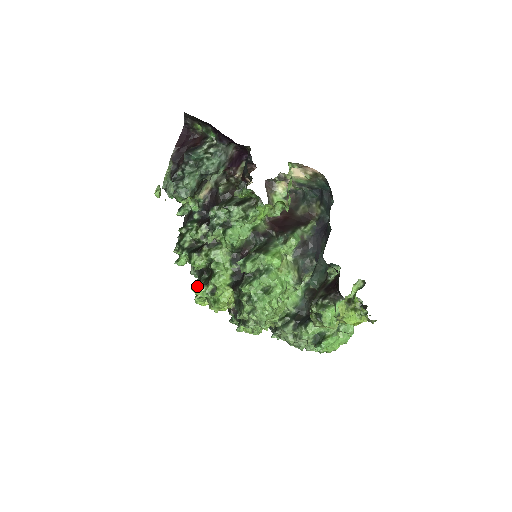
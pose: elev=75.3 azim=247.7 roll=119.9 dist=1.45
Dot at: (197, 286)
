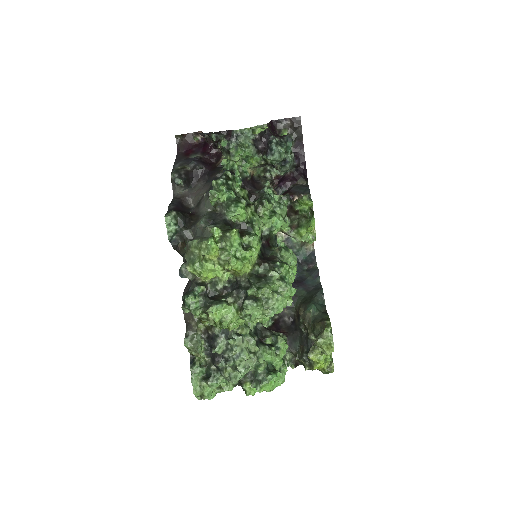
Dot at: occluded
